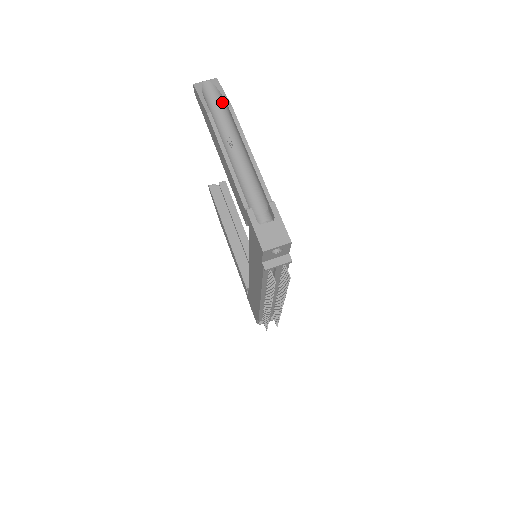
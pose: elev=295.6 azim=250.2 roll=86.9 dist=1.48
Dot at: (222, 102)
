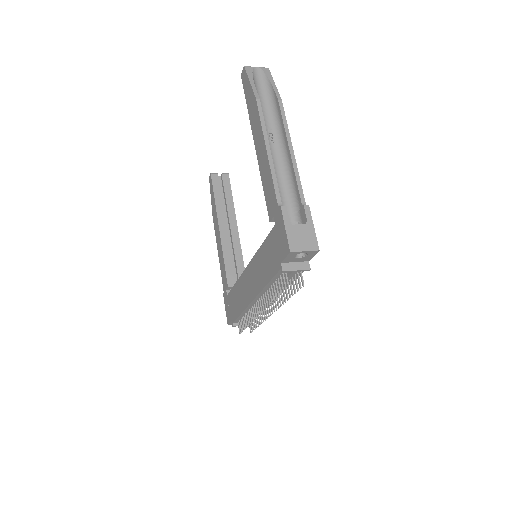
Dot at: (270, 93)
